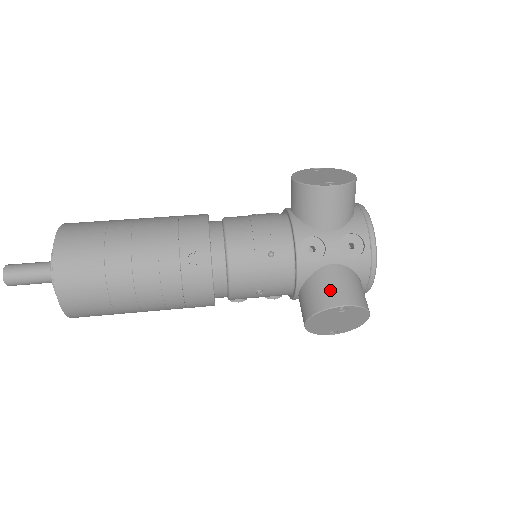
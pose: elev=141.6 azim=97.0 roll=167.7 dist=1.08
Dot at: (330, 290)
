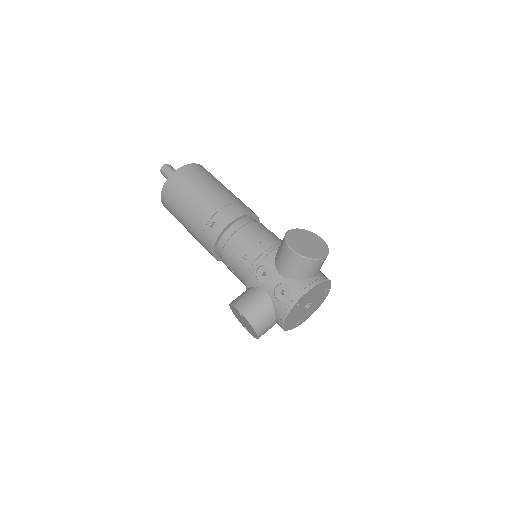
Dot at: (247, 300)
